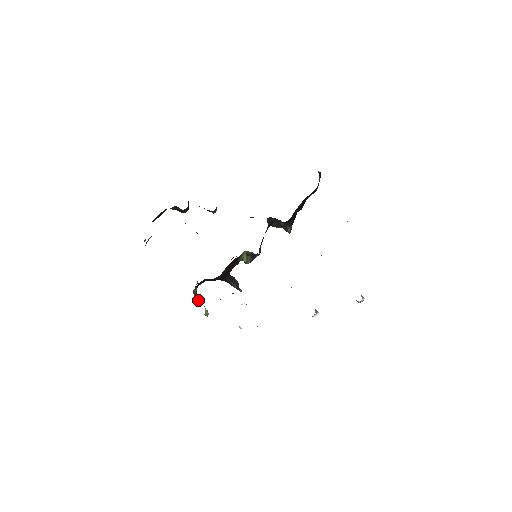
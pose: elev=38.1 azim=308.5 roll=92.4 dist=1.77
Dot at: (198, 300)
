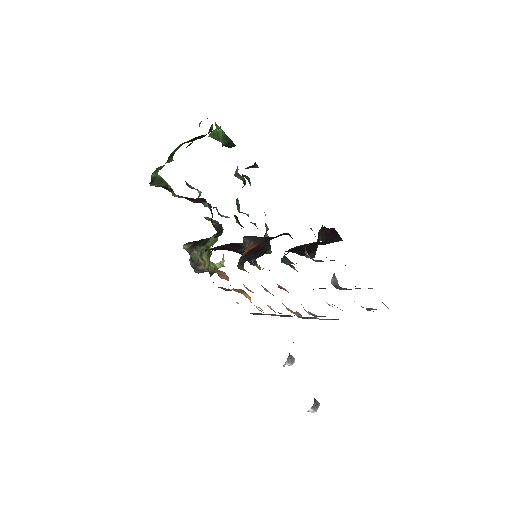
Dot at: (191, 255)
